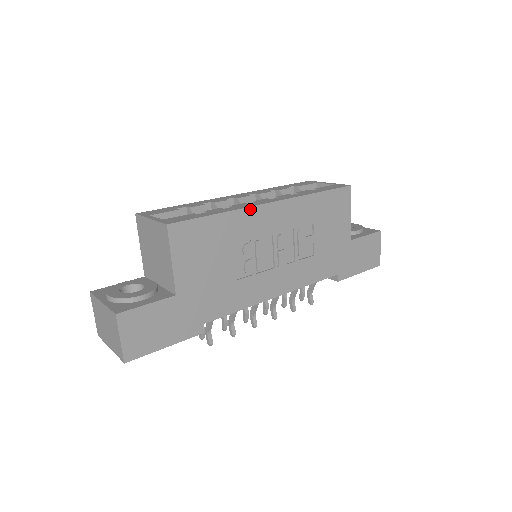
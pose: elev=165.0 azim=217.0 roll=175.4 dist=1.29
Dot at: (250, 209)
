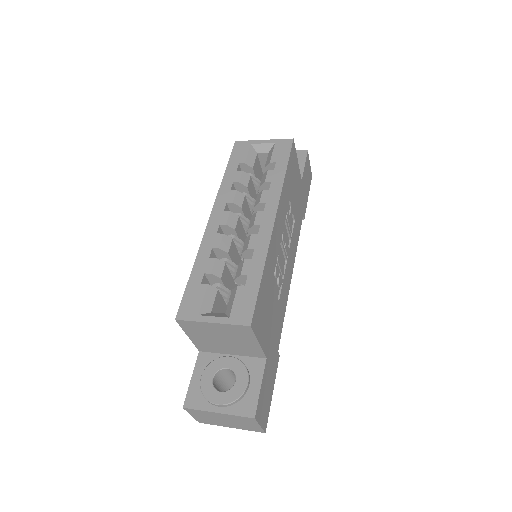
Dot at: (270, 243)
